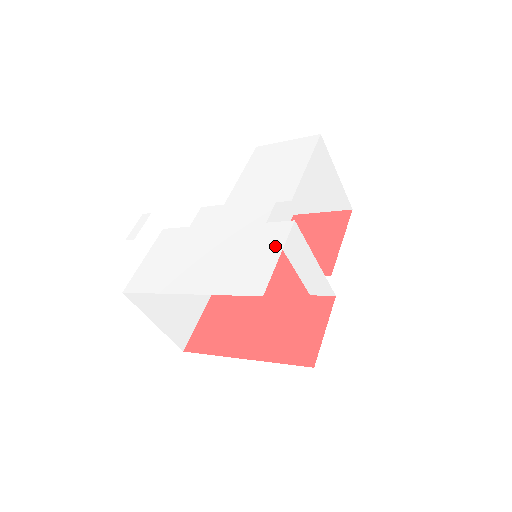
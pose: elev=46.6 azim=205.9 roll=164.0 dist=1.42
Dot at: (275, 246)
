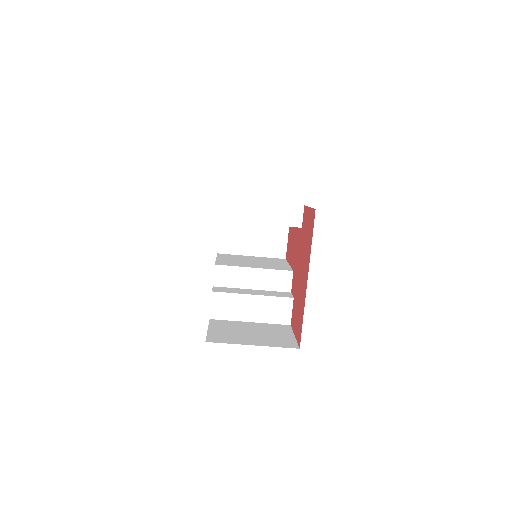
Dot at: occluded
